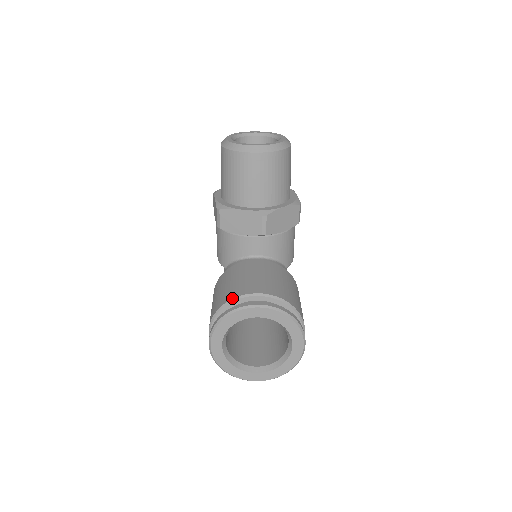
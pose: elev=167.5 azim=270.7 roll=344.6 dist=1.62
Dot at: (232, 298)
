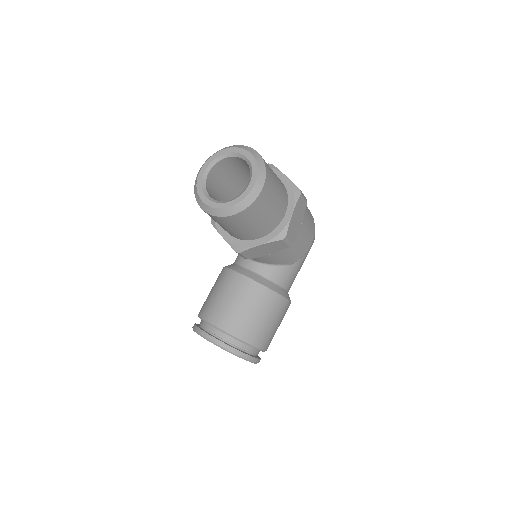
Dot at: (202, 317)
